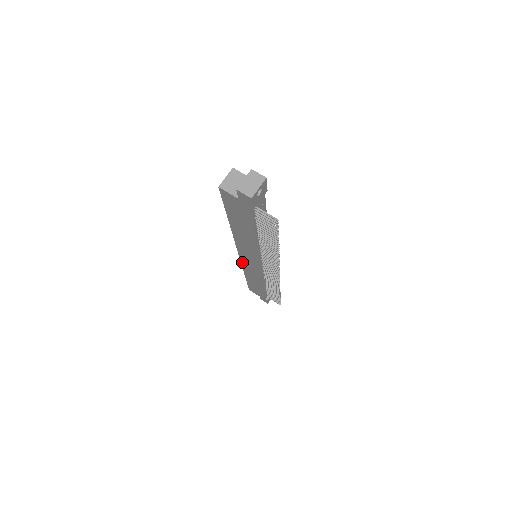
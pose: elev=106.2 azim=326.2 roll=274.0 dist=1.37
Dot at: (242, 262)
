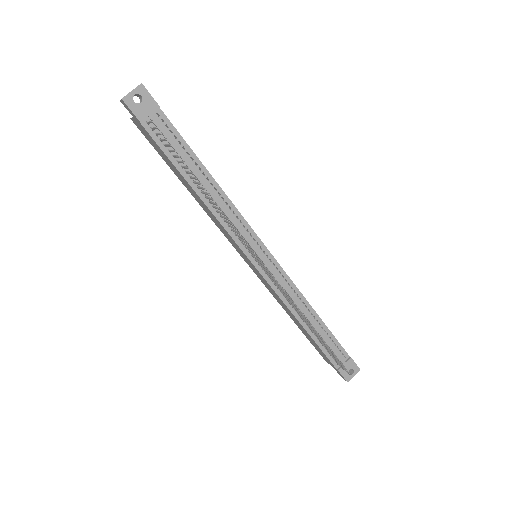
Dot at: (258, 277)
